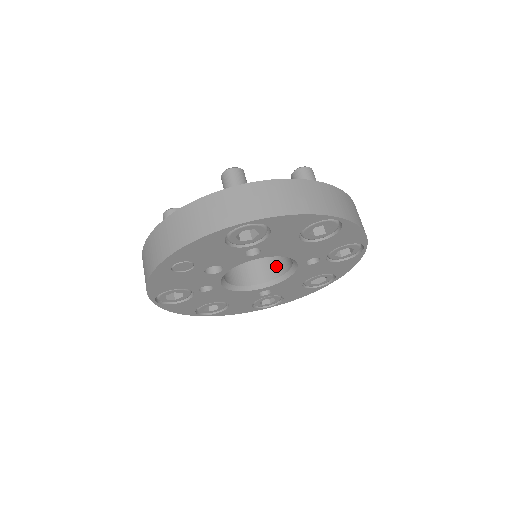
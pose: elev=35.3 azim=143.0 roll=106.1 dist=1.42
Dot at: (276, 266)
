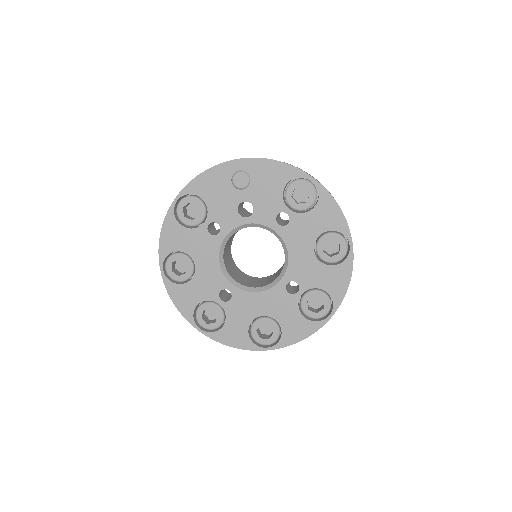
Dot at: (254, 284)
